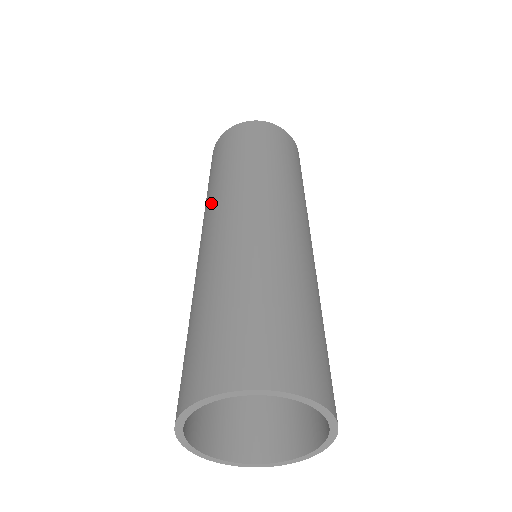
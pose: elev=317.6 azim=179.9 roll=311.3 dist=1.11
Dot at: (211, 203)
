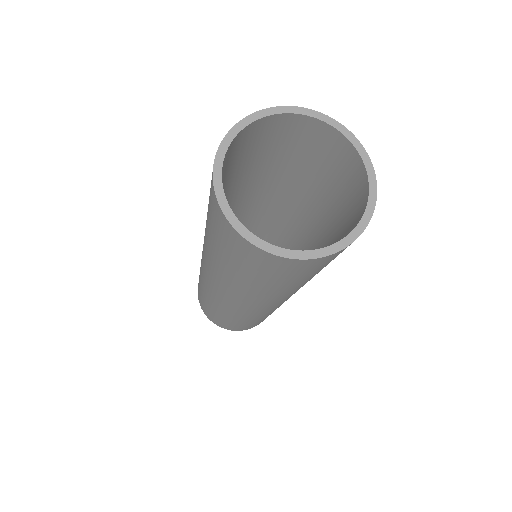
Dot at: occluded
